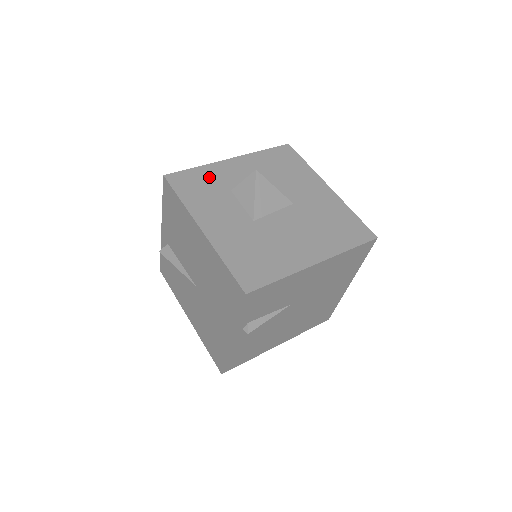
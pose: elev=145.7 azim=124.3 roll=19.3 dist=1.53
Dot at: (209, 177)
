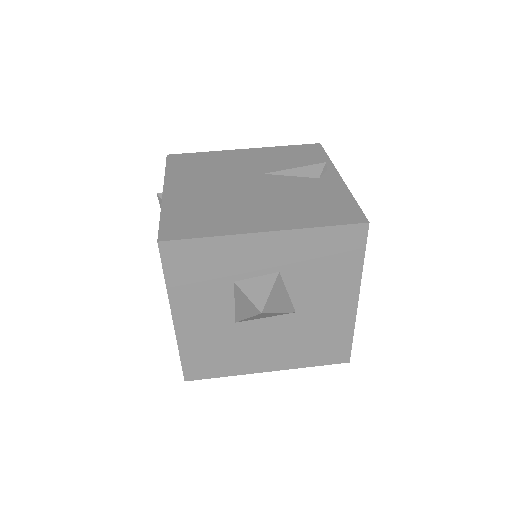
Dot at: (217, 257)
